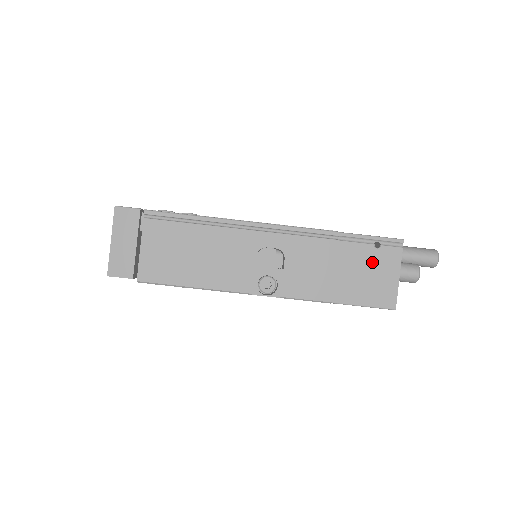
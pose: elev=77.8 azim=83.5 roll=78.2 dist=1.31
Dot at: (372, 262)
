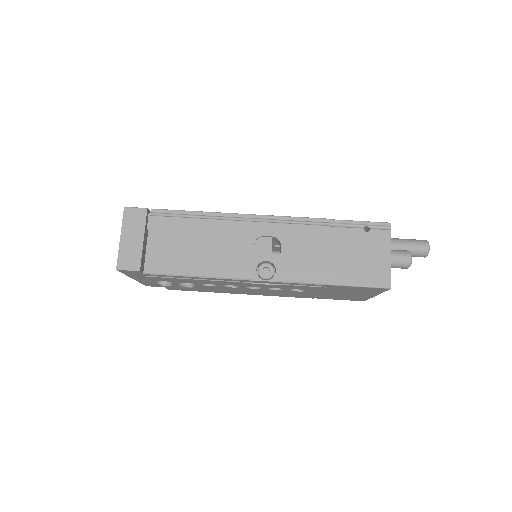
Dot at: (363, 245)
